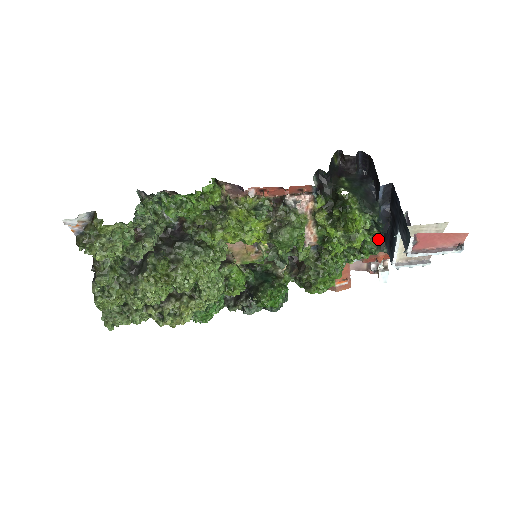
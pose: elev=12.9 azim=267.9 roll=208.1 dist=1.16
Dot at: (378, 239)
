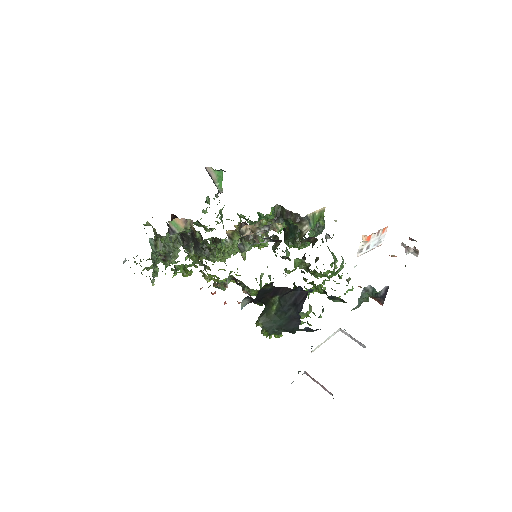
Dot at: occluded
